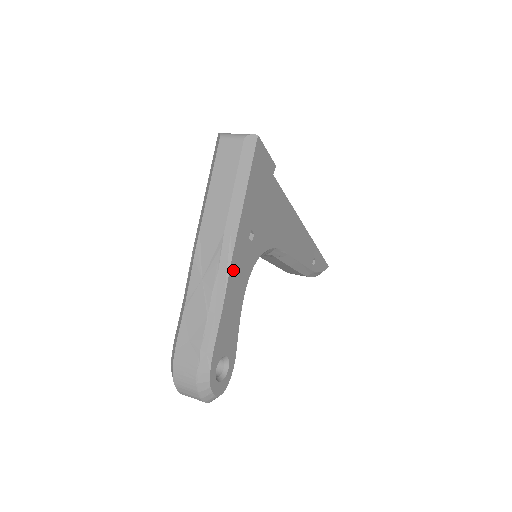
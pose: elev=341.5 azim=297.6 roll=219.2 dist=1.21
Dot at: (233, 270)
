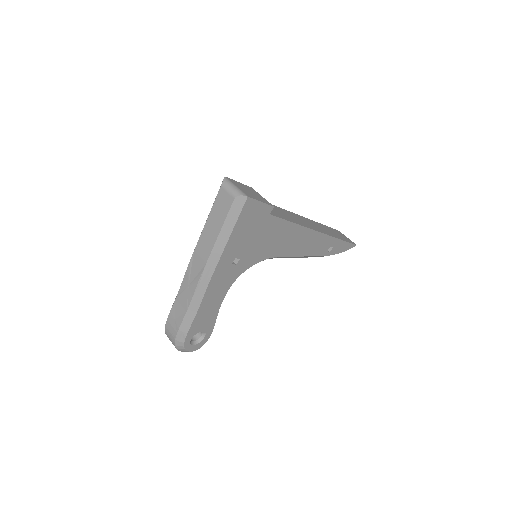
Dot at: (211, 287)
